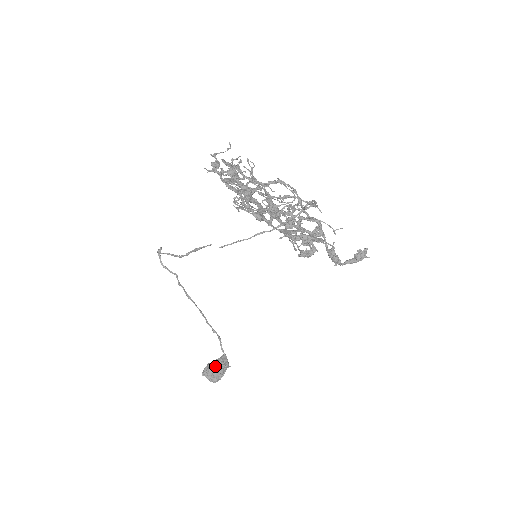
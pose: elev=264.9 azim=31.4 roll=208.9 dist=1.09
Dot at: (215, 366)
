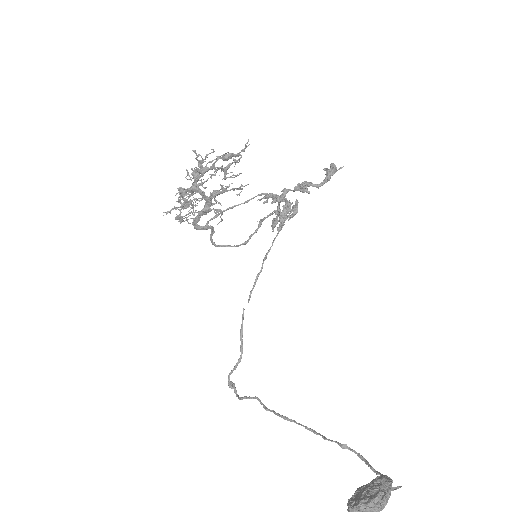
Dot at: (362, 486)
